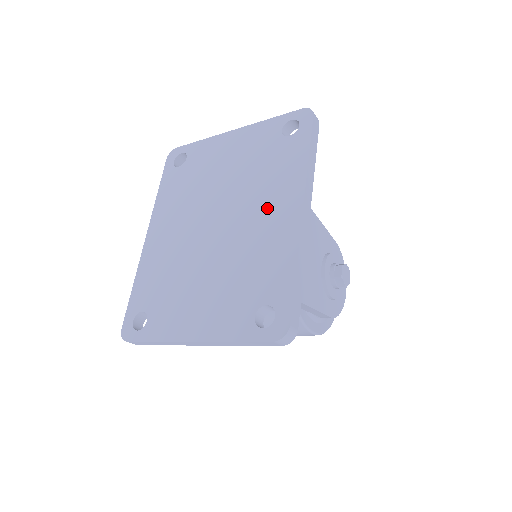
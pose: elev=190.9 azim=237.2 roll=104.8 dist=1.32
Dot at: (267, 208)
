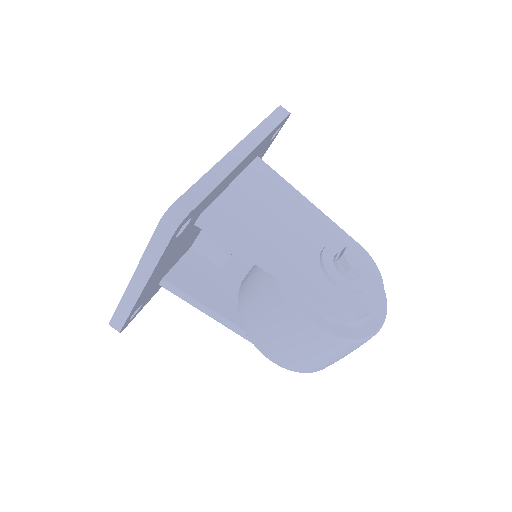
Dot at: occluded
